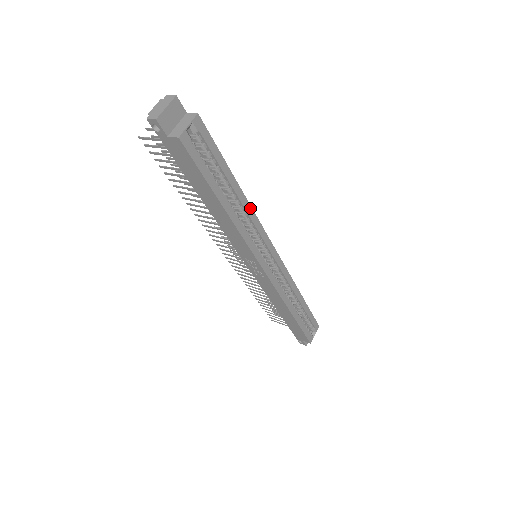
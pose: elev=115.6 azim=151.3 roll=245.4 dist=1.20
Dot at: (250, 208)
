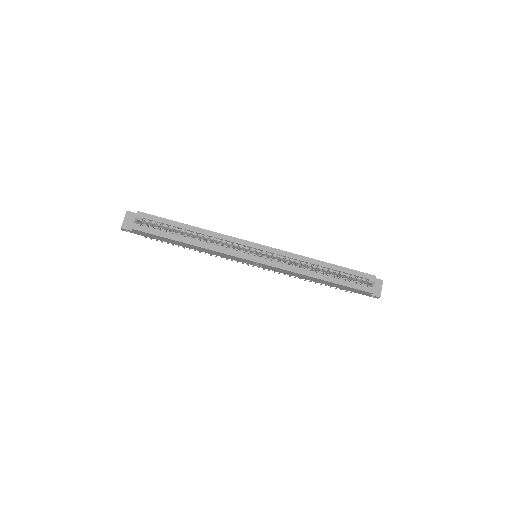
Dot at: (213, 233)
